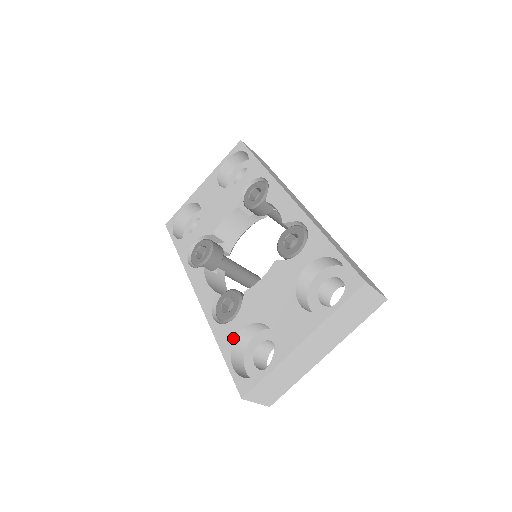
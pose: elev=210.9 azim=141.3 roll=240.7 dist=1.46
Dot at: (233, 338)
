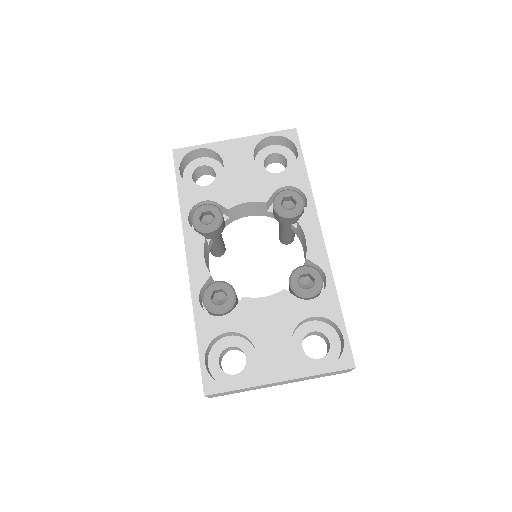
Dot at: (215, 334)
